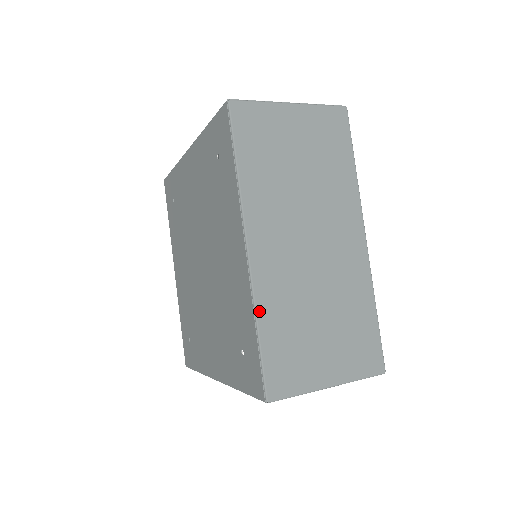
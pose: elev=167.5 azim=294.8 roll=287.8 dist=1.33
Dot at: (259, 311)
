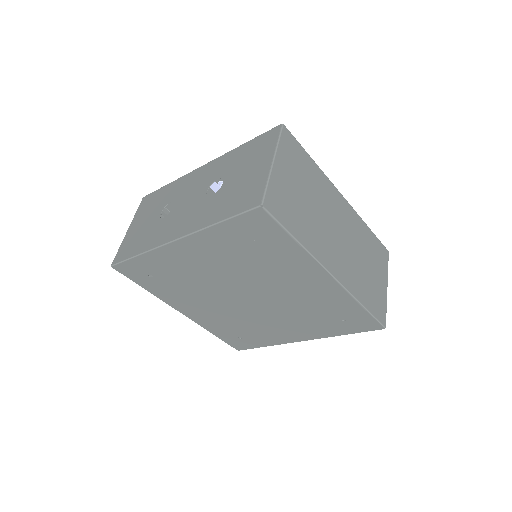
Dot at: (357, 297)
